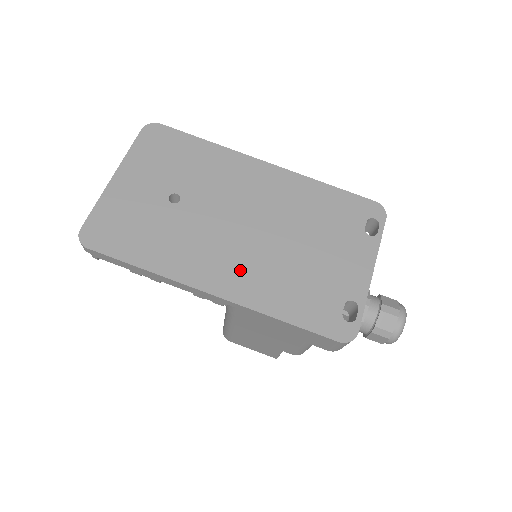
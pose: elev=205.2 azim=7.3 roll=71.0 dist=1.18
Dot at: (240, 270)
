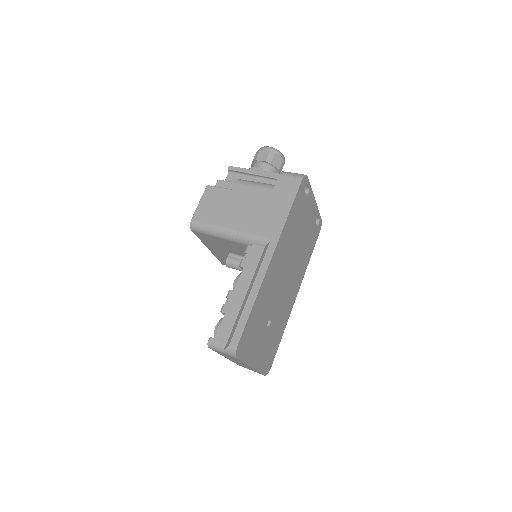
Dot at: (296, 281)
